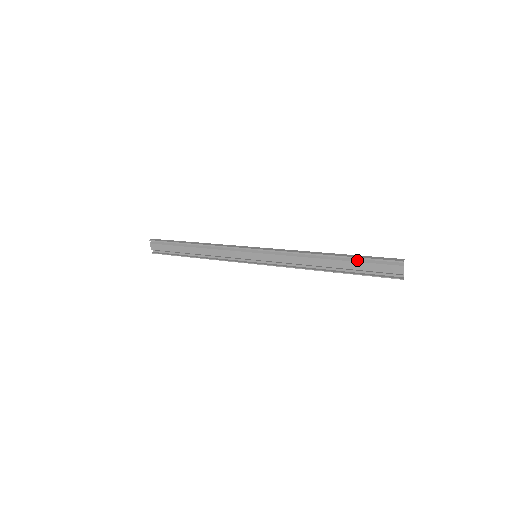
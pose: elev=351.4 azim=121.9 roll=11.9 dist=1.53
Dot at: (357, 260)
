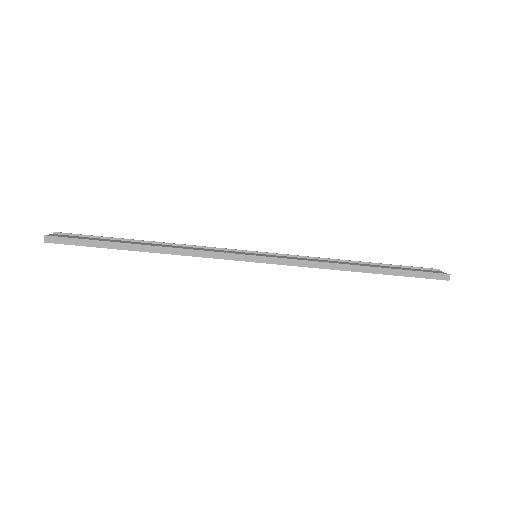
Dot at: occluded
